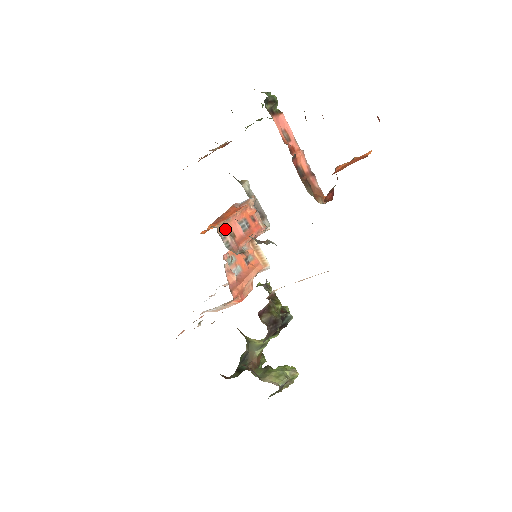
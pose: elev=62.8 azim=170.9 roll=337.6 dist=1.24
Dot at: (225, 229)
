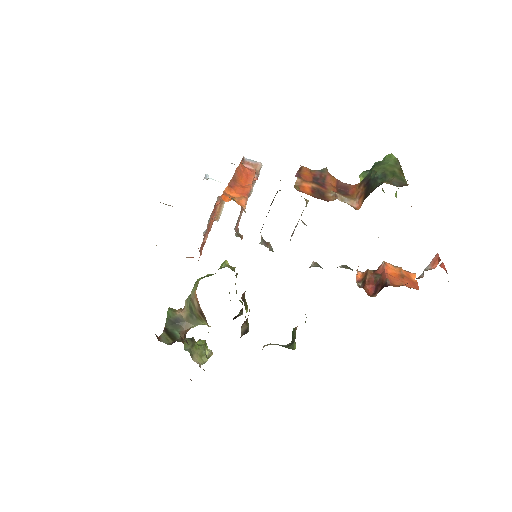
Dot at: occluded
